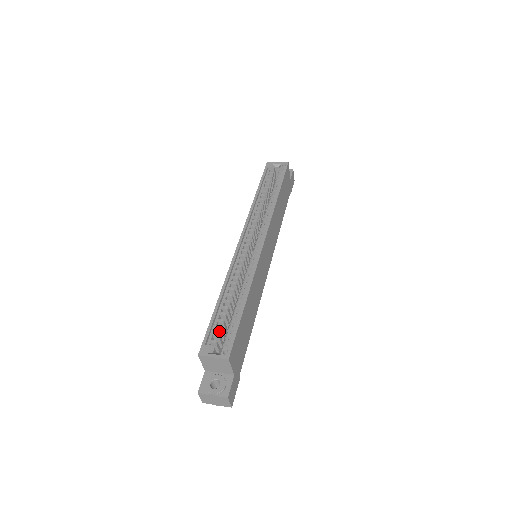
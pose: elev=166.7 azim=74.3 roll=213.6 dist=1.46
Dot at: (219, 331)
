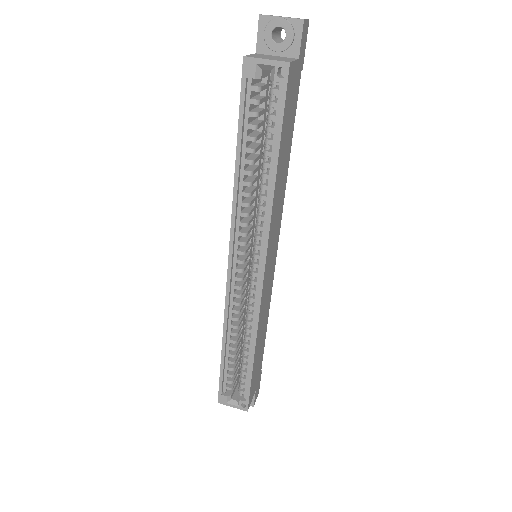
Dot at: (232, 374)
